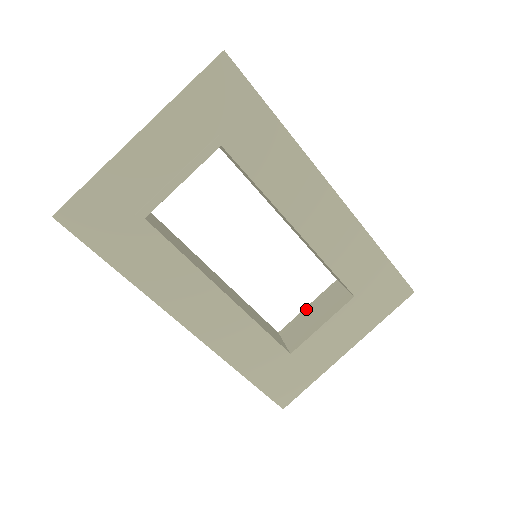
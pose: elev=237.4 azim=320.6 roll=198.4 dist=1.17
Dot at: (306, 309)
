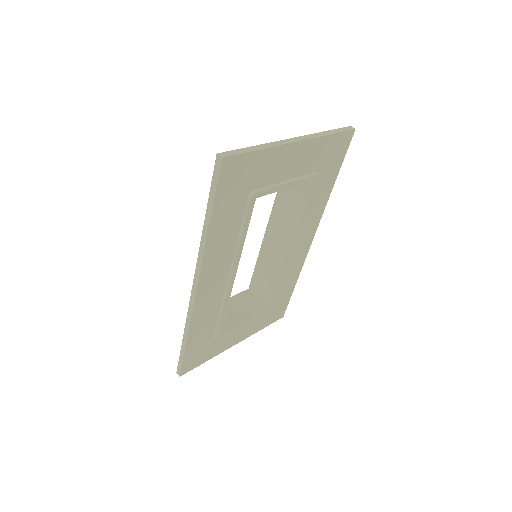
Dot at: occluded
